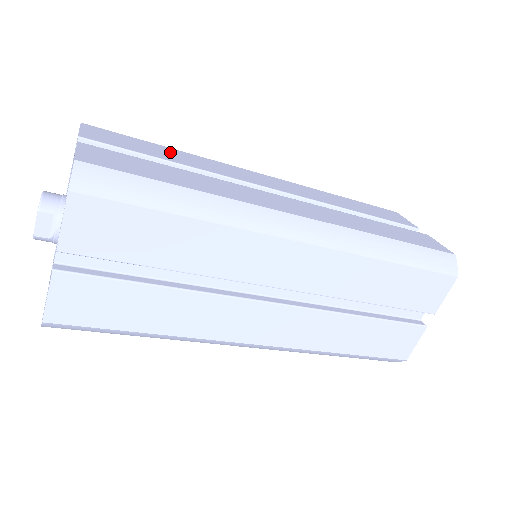
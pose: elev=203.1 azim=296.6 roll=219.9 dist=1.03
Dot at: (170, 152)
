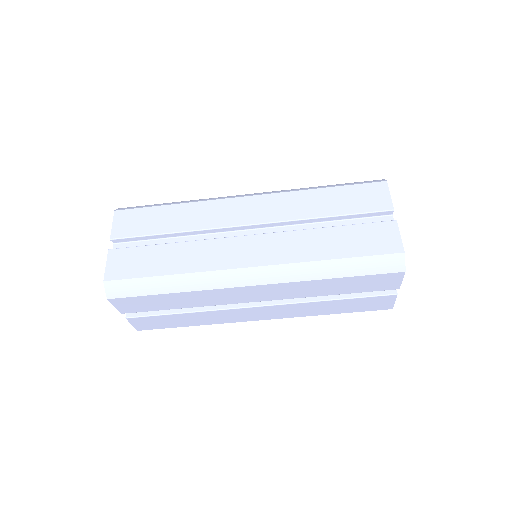
Dot at: (170, 214)
